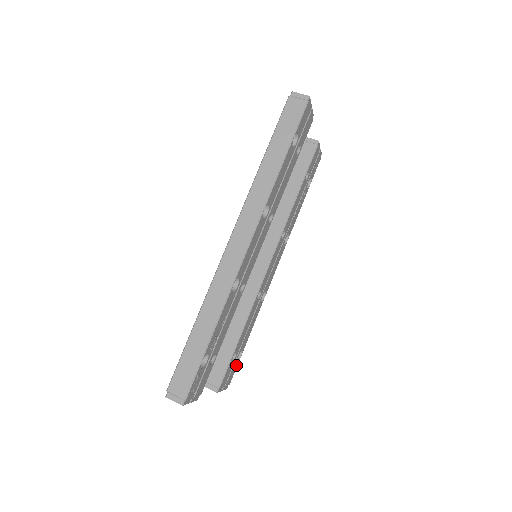
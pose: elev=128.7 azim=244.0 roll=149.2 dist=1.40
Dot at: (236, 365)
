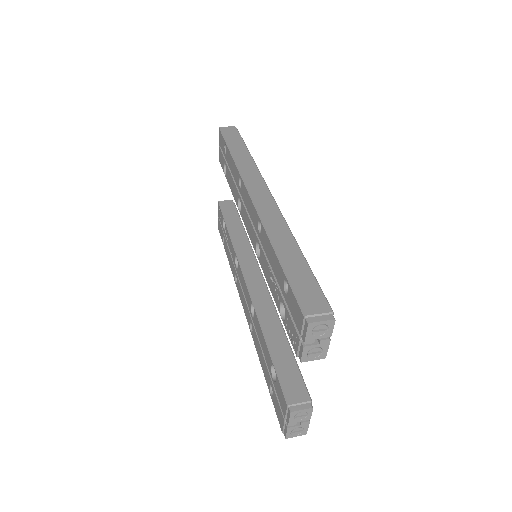
Dot at: occluded
